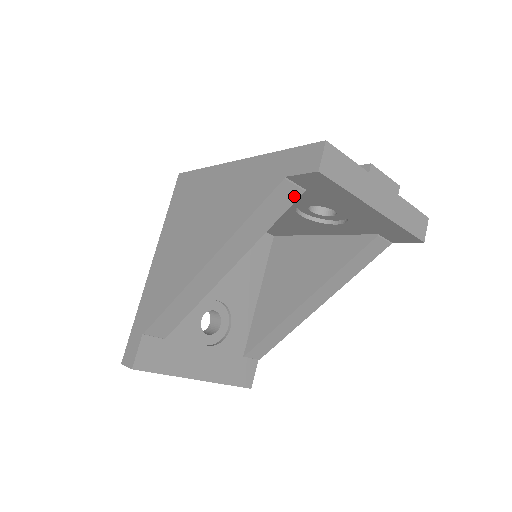
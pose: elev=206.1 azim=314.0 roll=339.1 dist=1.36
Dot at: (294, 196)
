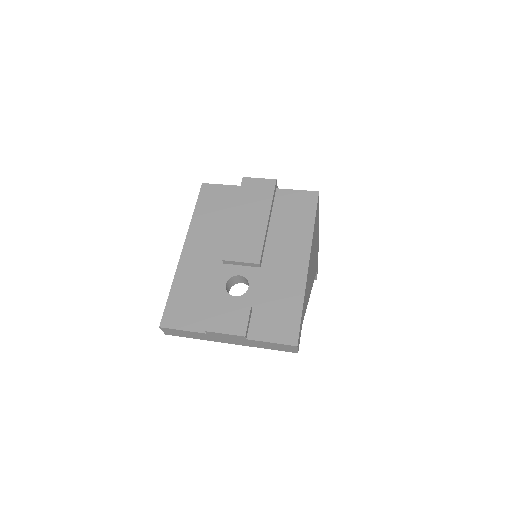
Dot at: occluded
